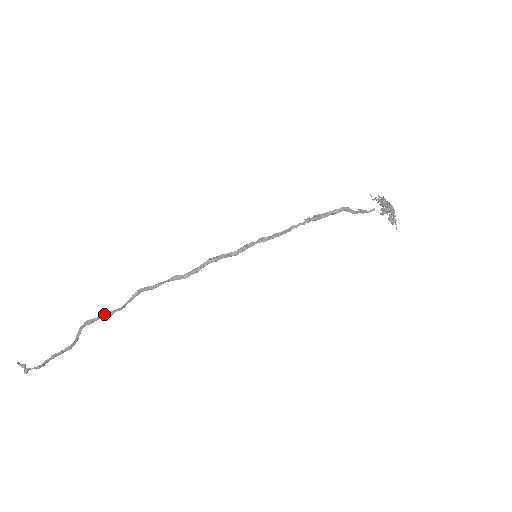
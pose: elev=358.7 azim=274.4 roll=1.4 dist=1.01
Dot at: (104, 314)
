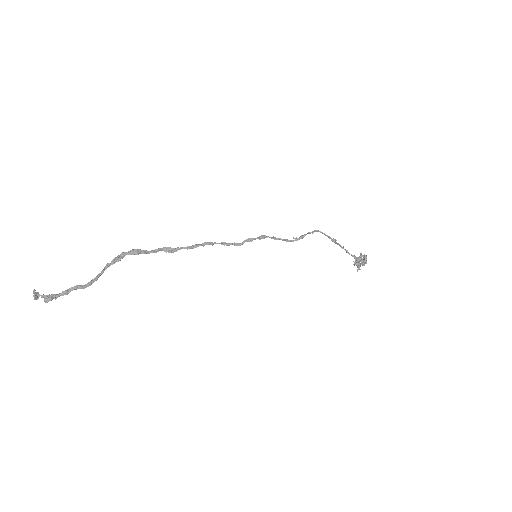
Dot at: (131, 253)
